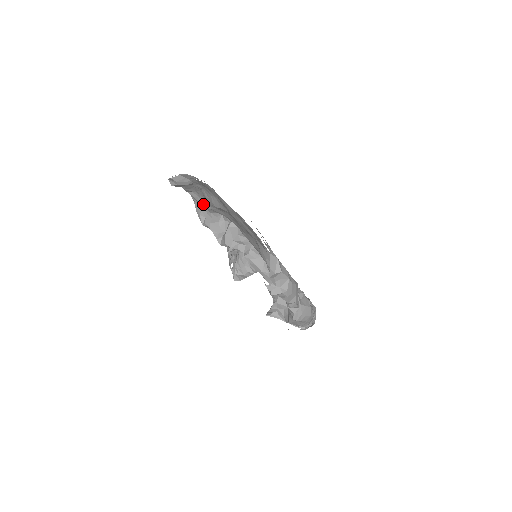
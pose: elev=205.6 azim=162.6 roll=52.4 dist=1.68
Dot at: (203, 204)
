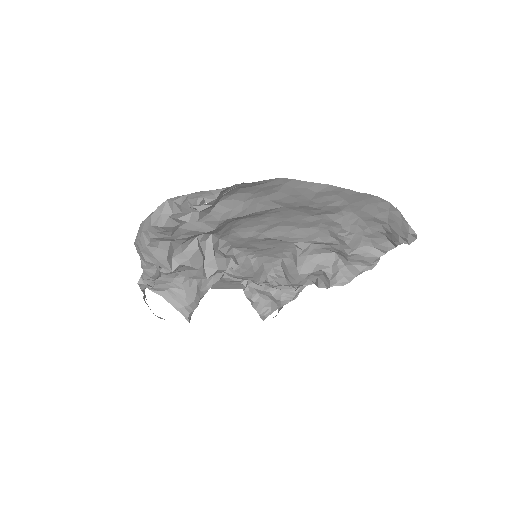
Dot at: (181, 236)
